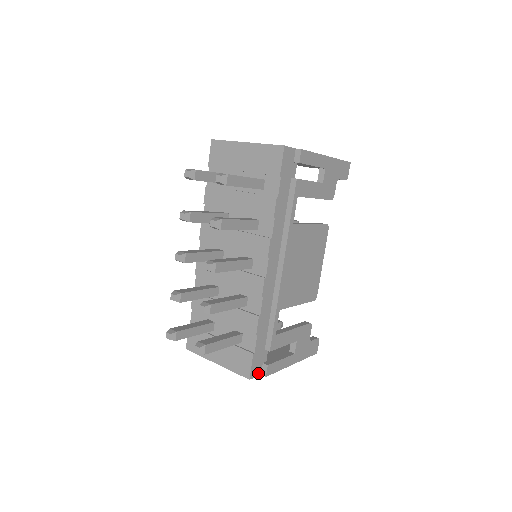
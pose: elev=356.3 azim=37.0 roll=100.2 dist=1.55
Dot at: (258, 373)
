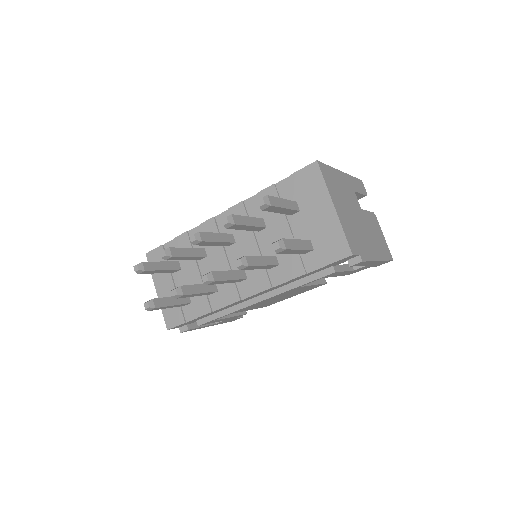
Dot at: (178, 327)
